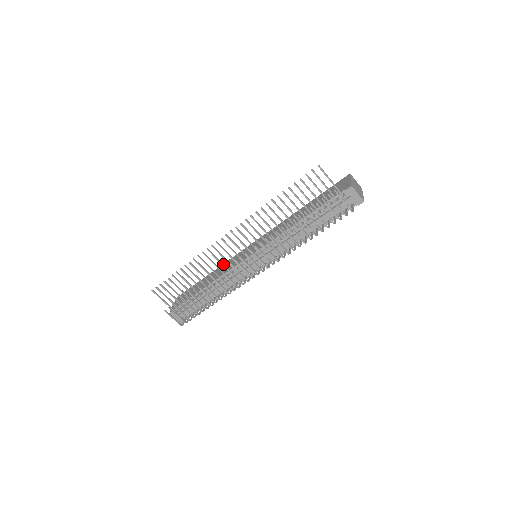
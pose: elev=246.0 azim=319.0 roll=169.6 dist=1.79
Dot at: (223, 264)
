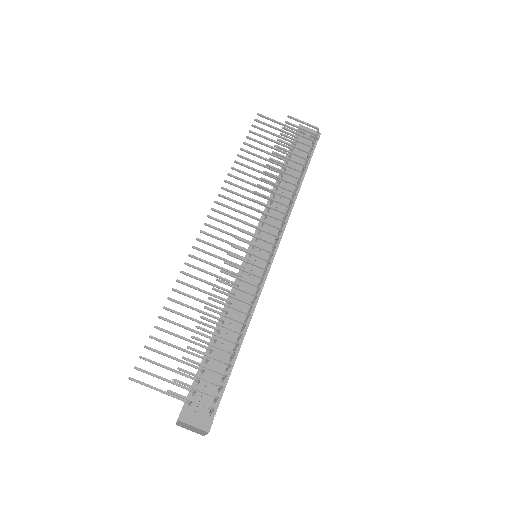
Dot at: (221, 268)
